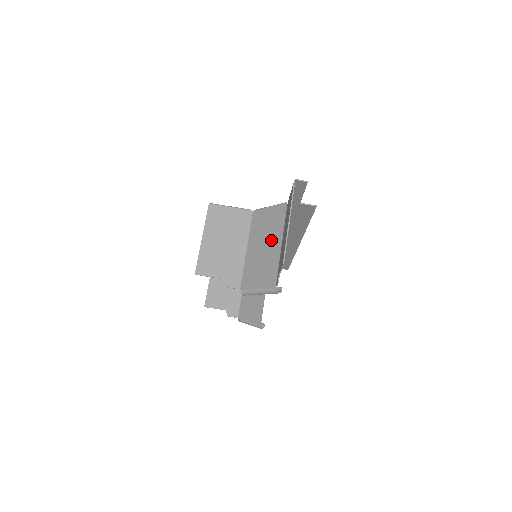
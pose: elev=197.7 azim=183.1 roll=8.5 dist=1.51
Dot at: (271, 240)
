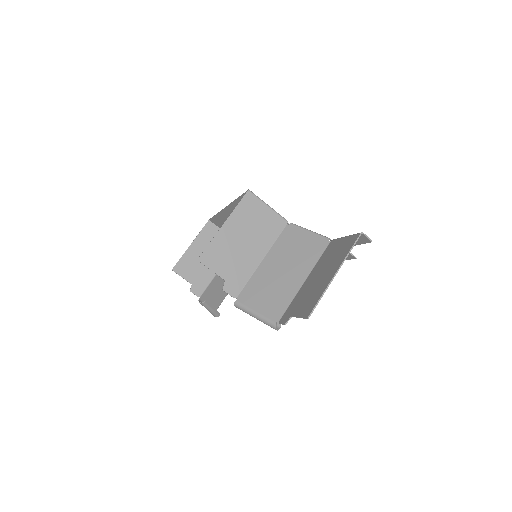
Dot at: (295, 269)
